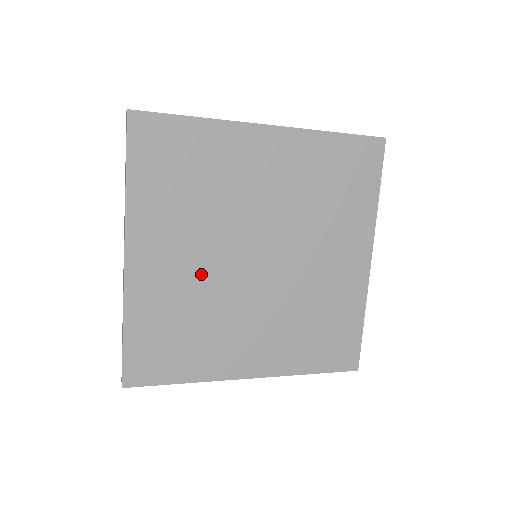
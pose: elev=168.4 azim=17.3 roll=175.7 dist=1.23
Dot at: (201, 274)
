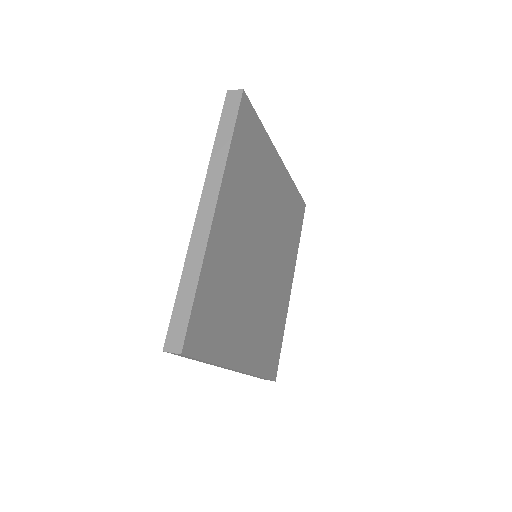
Dot at: (241, 254)
